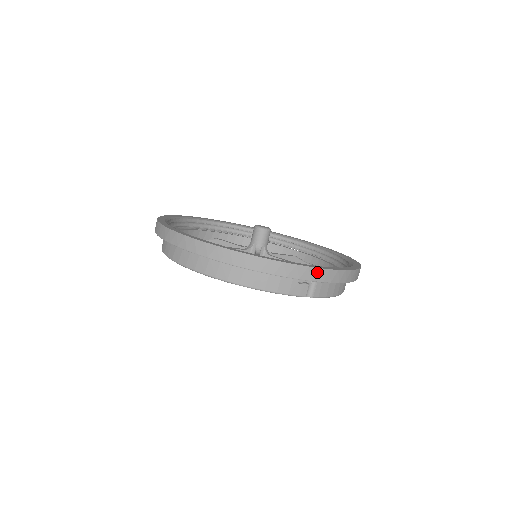
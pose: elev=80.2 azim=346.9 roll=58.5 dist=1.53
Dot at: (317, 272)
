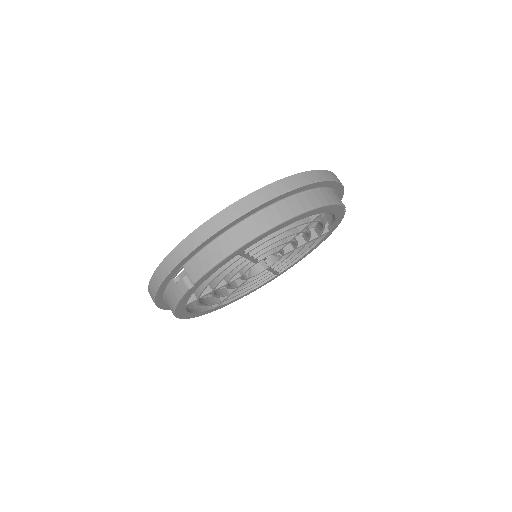
Dot at: occluded
